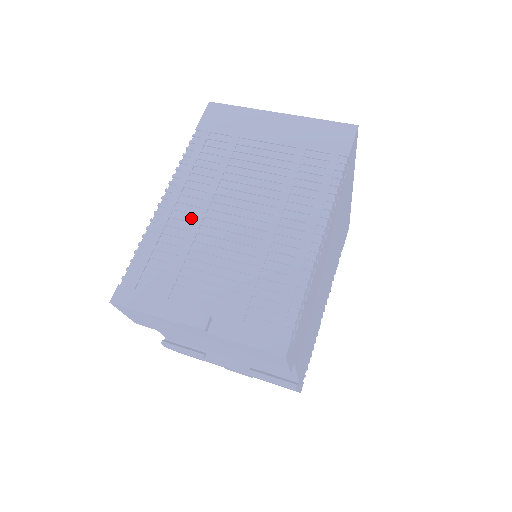
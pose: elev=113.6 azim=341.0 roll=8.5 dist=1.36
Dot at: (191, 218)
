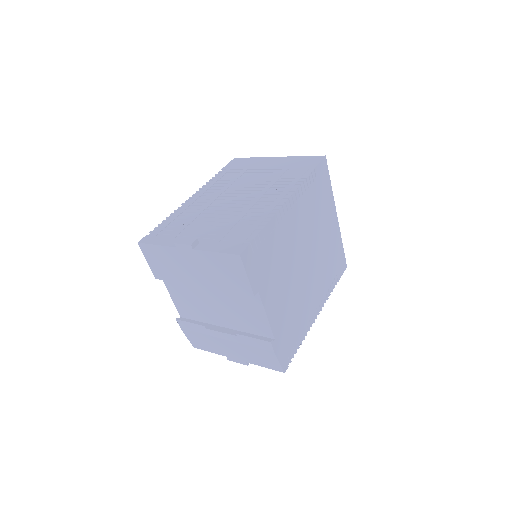
Dot at: (204, 204)
